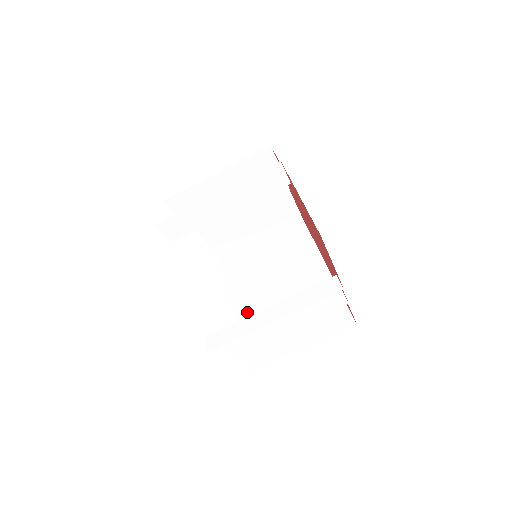
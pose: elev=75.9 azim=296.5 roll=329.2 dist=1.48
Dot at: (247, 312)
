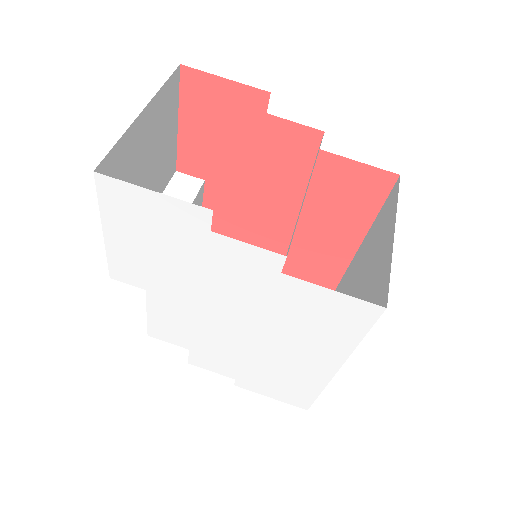
Dot at: occluded
